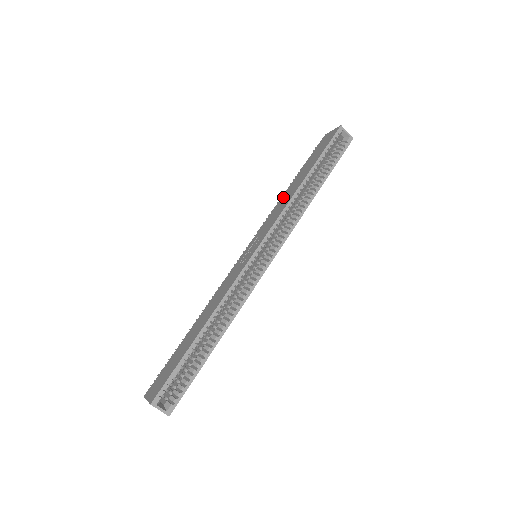
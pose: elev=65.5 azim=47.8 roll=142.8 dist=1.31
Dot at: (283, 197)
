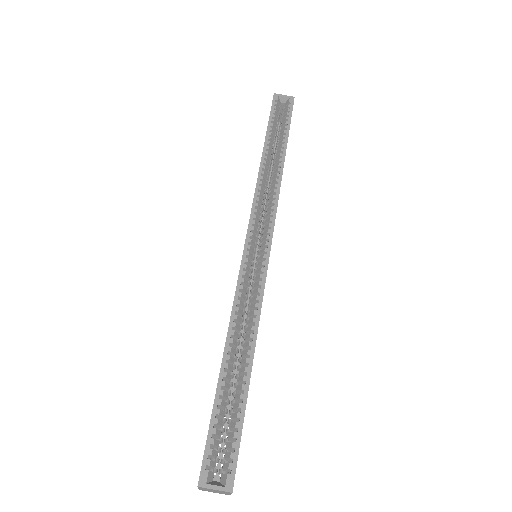
Dot at: occluded
